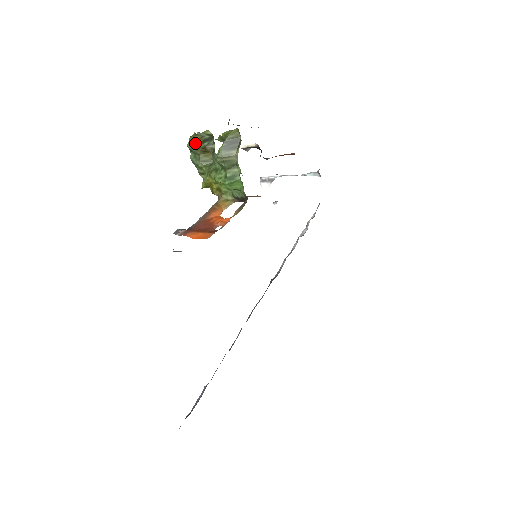
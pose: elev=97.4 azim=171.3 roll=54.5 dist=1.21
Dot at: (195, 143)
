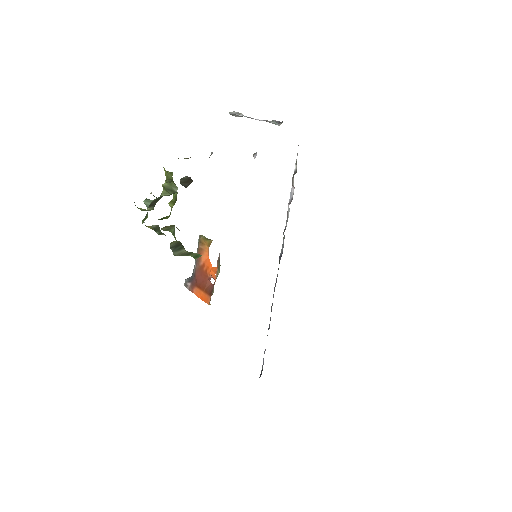
Dot at: occluded
